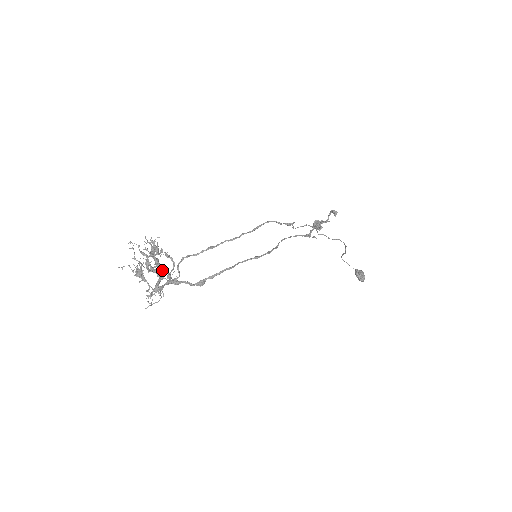
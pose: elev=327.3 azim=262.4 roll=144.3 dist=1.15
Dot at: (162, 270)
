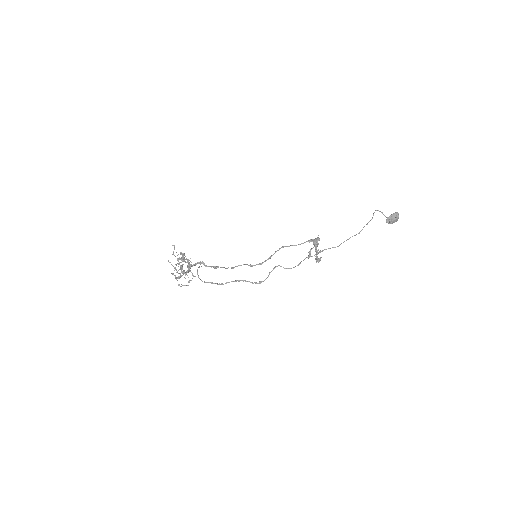
Dot at: occluded
